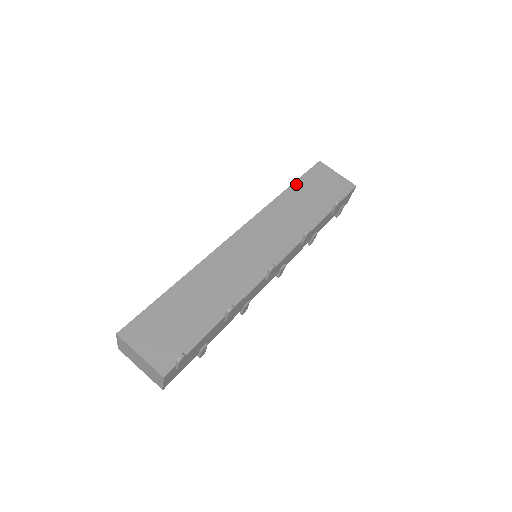
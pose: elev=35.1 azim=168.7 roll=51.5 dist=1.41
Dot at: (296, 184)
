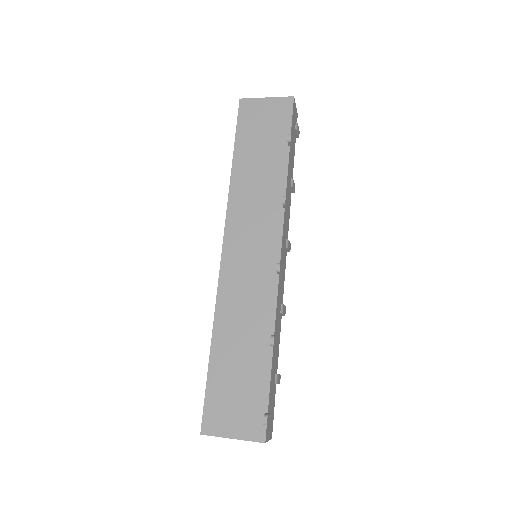
Dot at: (237, 149)
